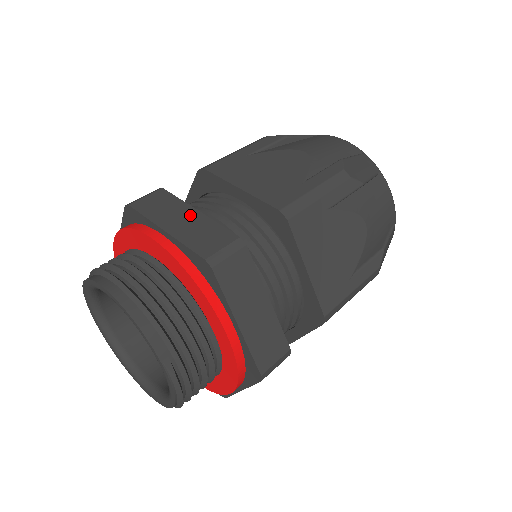
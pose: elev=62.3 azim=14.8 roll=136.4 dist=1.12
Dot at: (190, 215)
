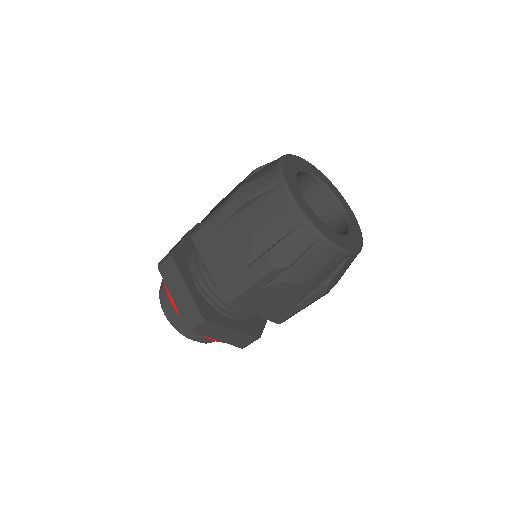
Dot at: (182, 288)
